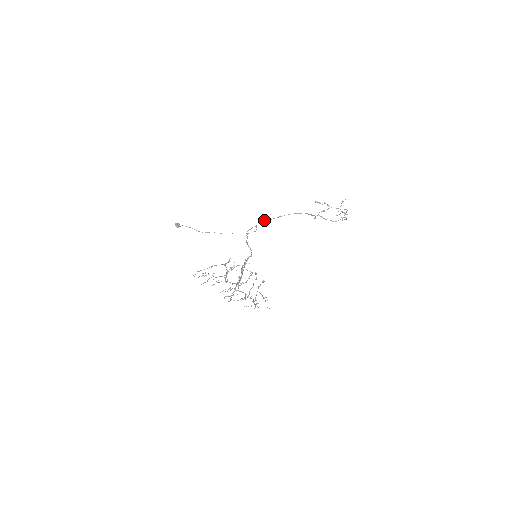
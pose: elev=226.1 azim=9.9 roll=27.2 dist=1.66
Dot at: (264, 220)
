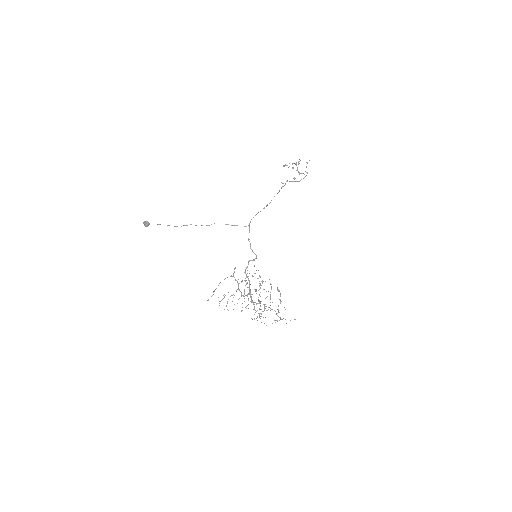
Dot at: (256, 214)
